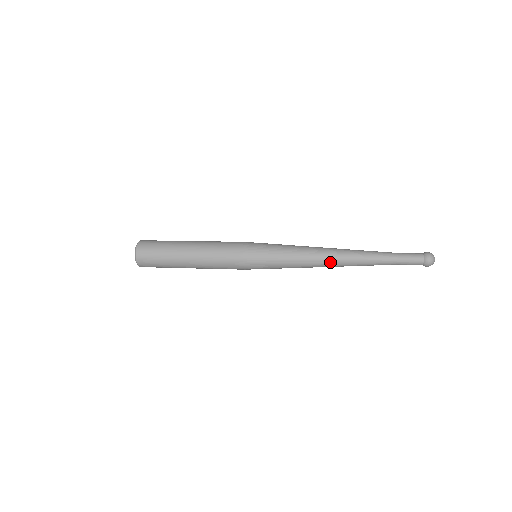
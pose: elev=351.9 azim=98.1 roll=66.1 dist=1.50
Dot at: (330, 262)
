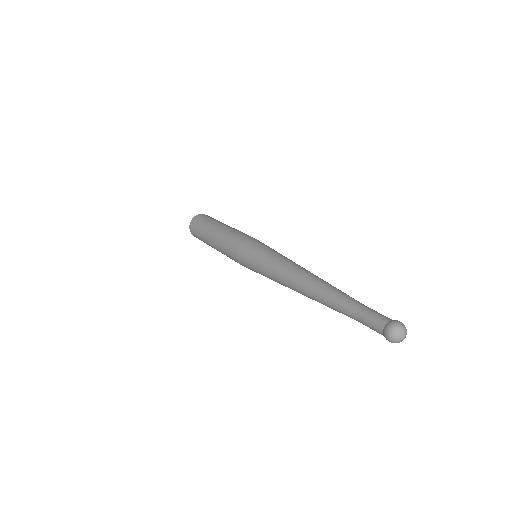
Dot at: occluded
